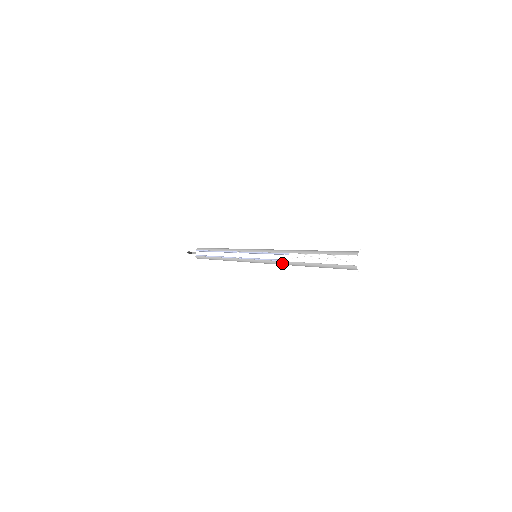
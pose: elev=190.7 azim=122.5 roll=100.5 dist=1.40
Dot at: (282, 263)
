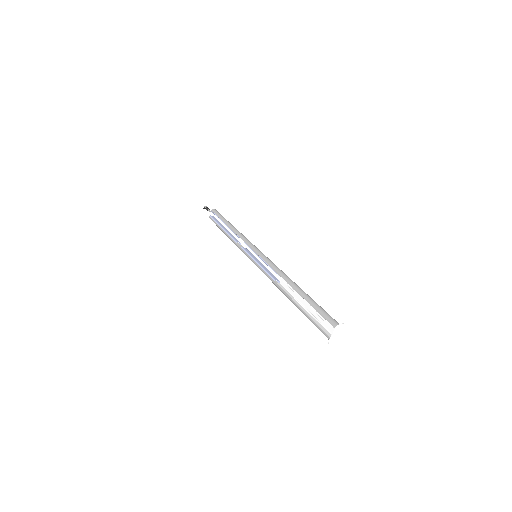
Dot at: (273, 282)
